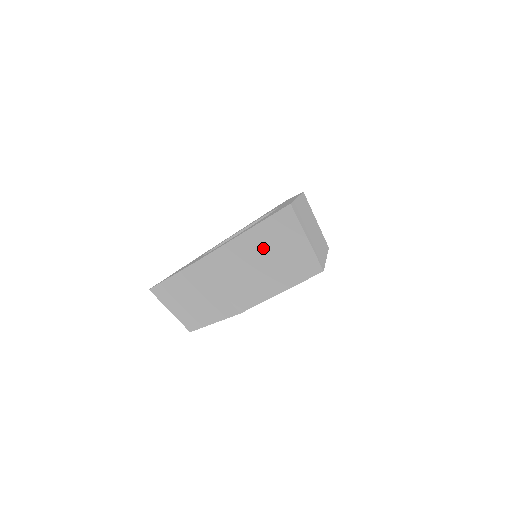
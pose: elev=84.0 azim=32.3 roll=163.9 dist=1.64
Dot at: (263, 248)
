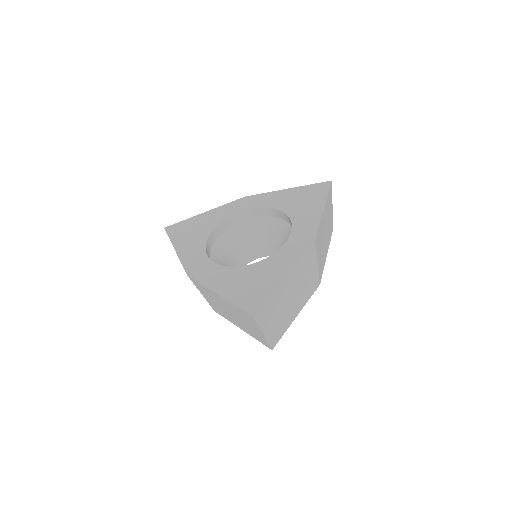
Dot at: (232, 311)
